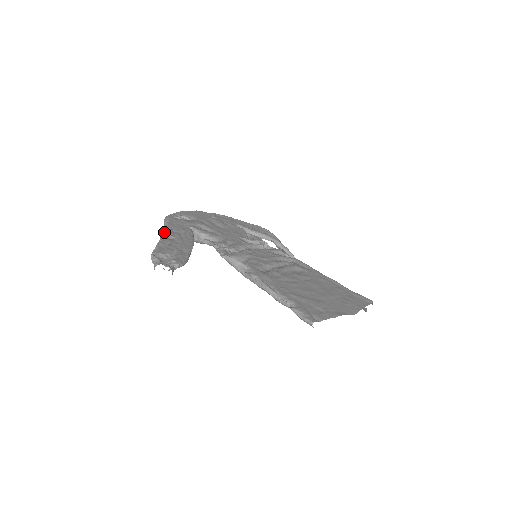
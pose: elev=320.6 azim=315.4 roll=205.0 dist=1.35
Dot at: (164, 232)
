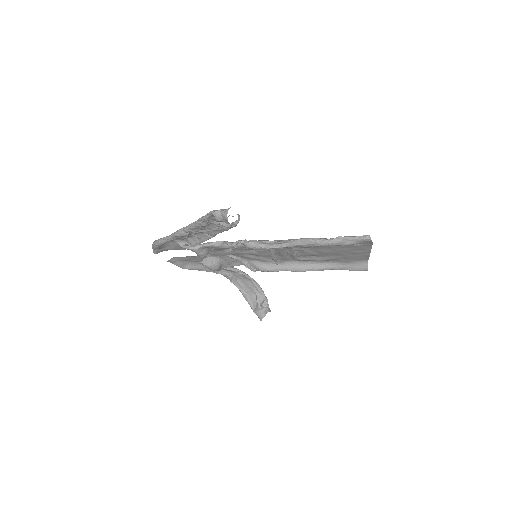
Dot at: (182, 228)
